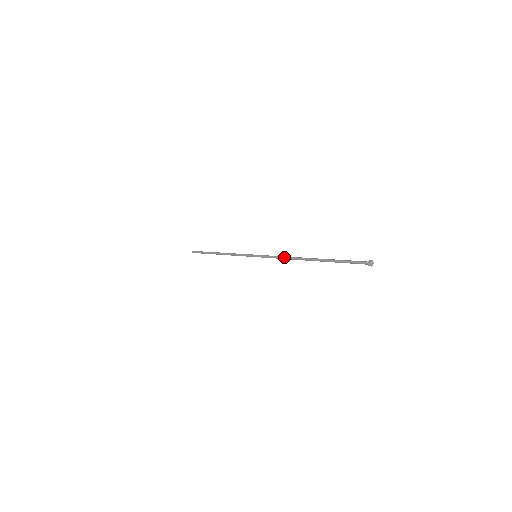
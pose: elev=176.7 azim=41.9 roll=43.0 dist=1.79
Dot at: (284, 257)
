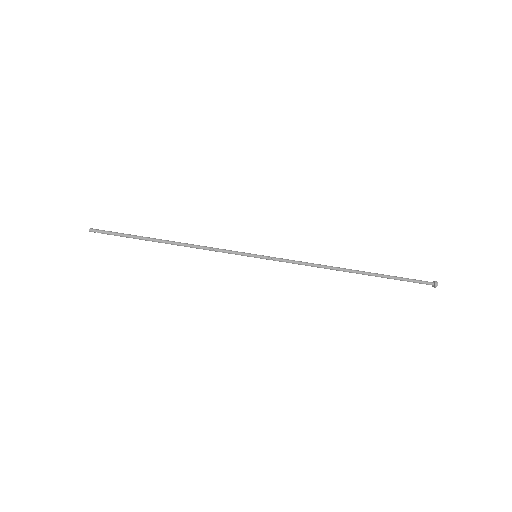
Dot at: (312, 263)
